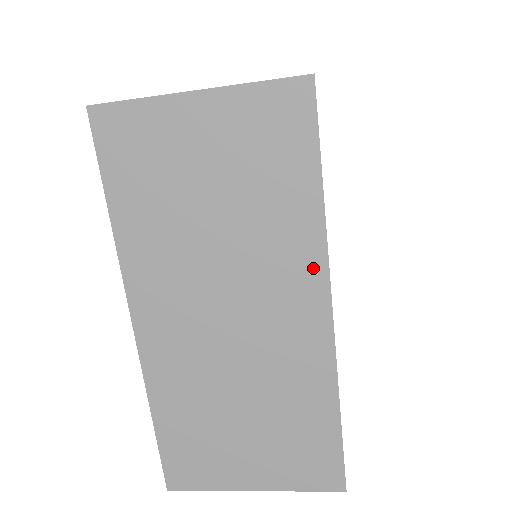
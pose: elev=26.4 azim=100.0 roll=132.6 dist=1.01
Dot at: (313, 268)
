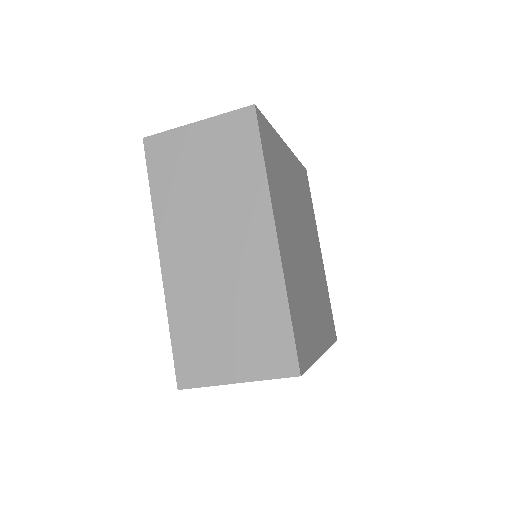
Dot at: (263, 209)
